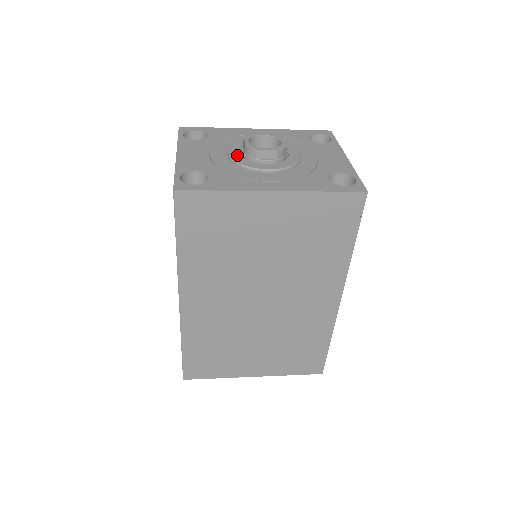
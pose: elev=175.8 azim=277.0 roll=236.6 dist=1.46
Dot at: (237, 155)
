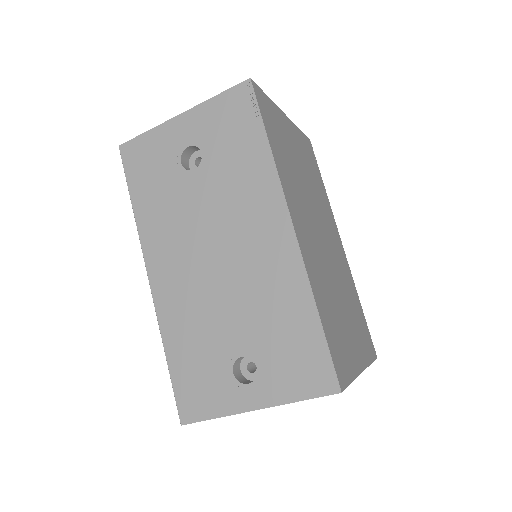
Dot at: occluded
